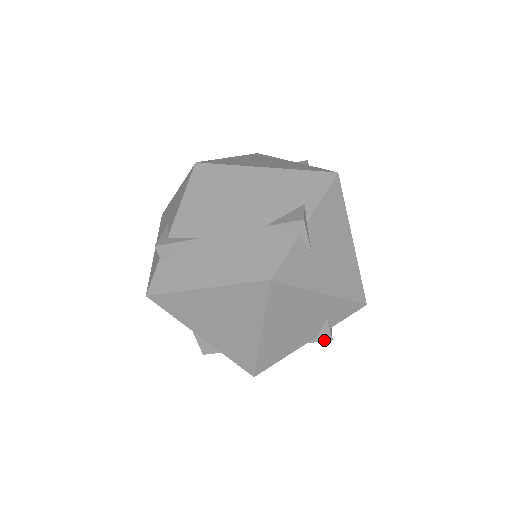
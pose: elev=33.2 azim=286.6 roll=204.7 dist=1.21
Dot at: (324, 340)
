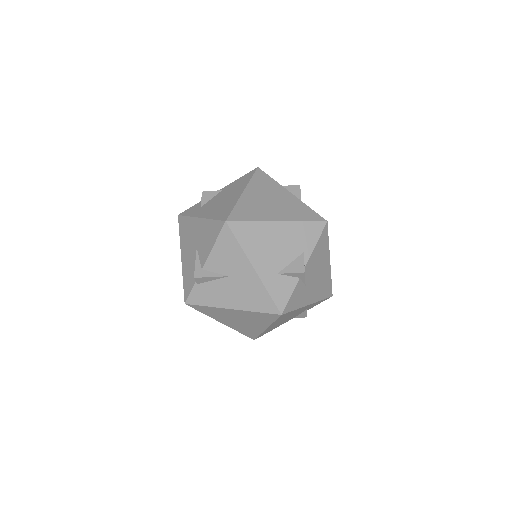
Dot at: (302, 317)
